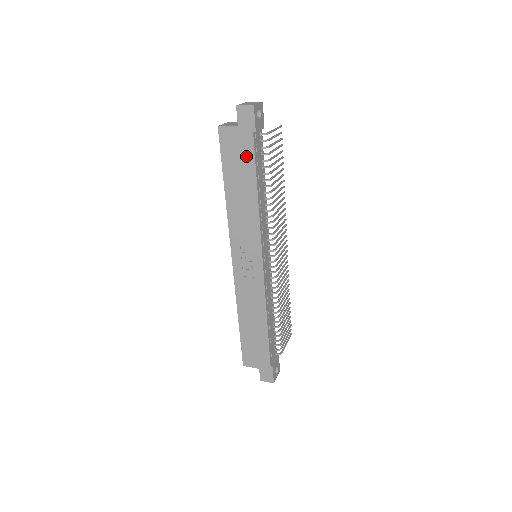
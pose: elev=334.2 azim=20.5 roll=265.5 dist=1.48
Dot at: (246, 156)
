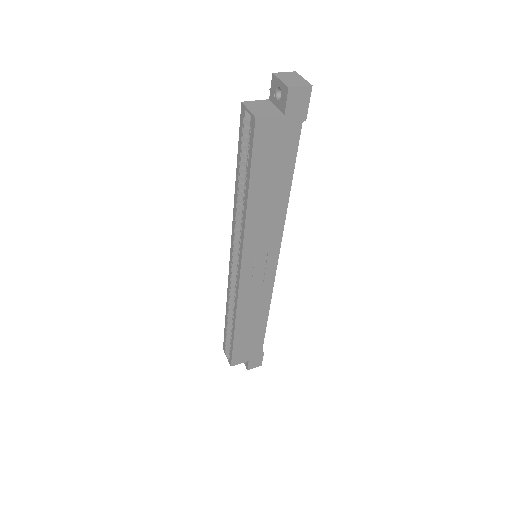
Dot at: (286, 152)
